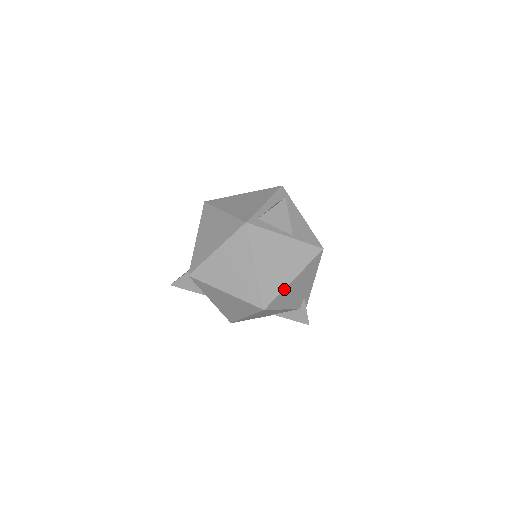
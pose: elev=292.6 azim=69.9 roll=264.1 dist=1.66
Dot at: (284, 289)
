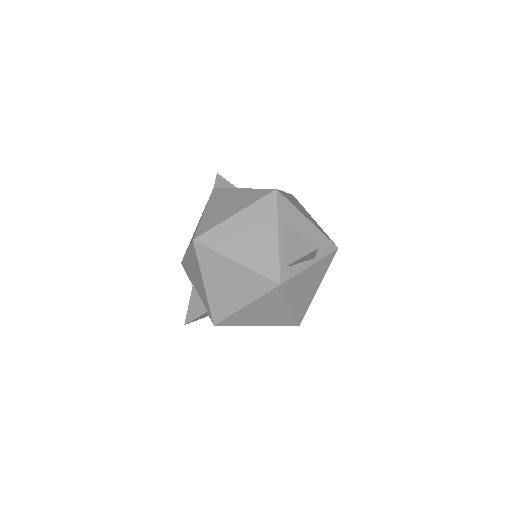
Dot at: occluded
